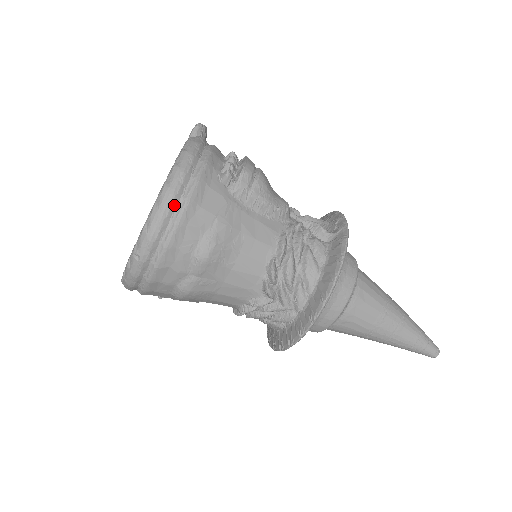
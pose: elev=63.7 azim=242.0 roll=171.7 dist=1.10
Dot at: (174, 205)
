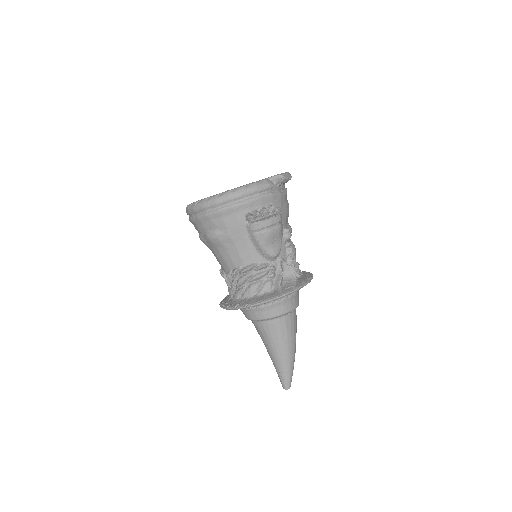
Dot at: (212, 207)
